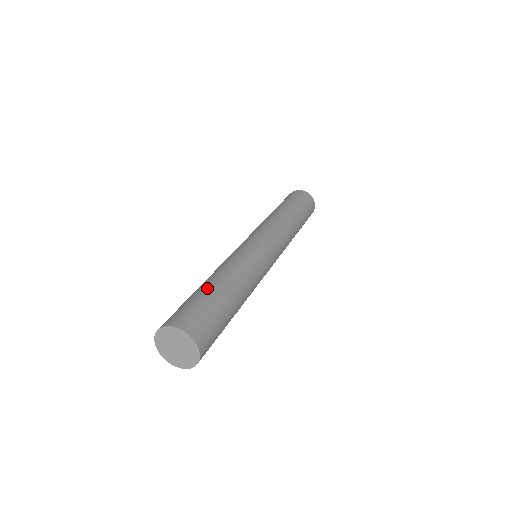
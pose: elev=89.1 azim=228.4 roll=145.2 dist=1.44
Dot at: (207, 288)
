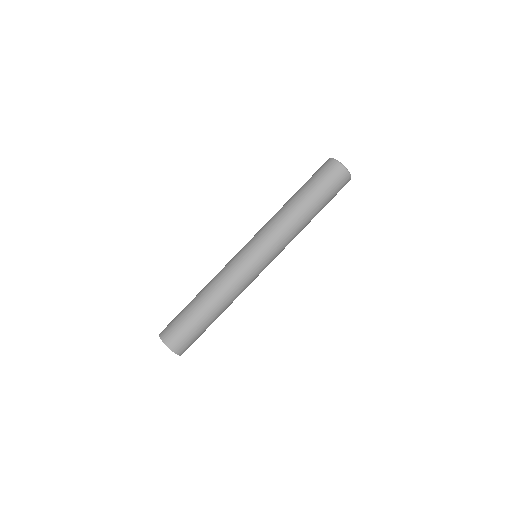
Dot at: (195, 311)
